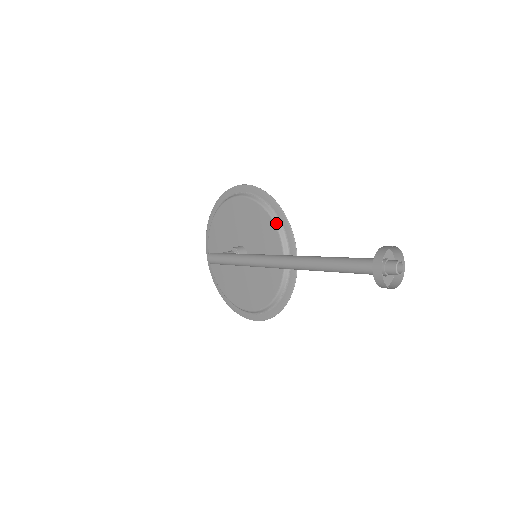
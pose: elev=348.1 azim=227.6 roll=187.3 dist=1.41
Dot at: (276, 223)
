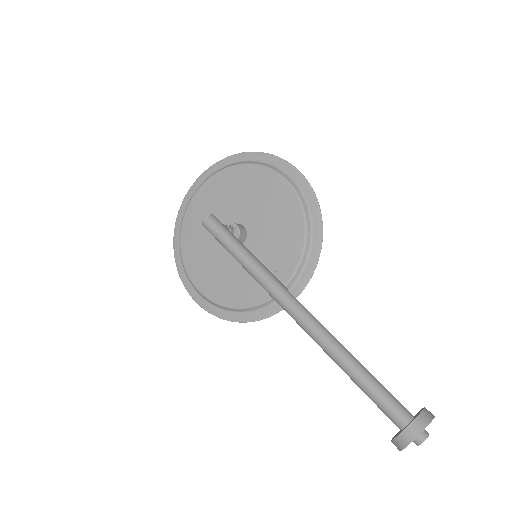
Dot at: (306, 247)
